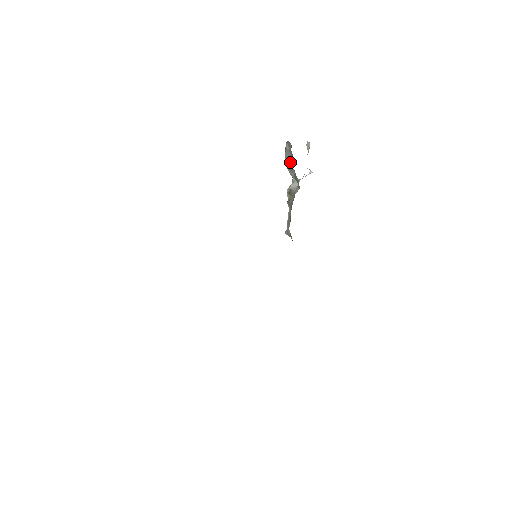
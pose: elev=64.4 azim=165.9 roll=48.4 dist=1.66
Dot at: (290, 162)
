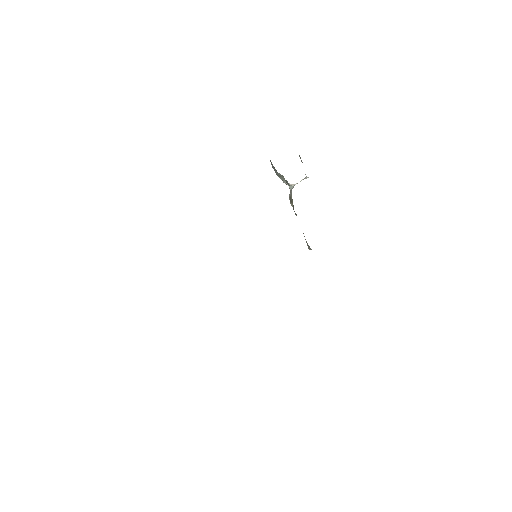
Dot at: occluded
